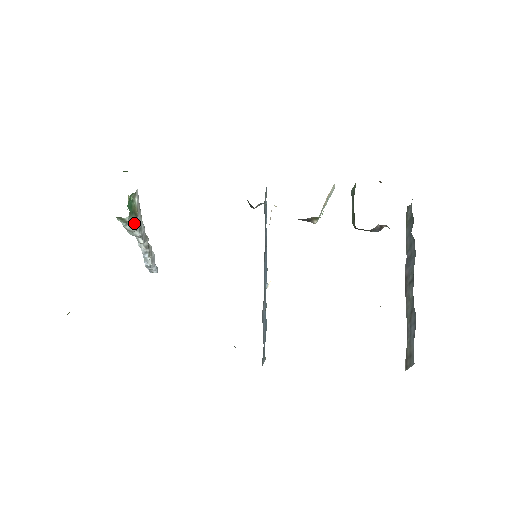
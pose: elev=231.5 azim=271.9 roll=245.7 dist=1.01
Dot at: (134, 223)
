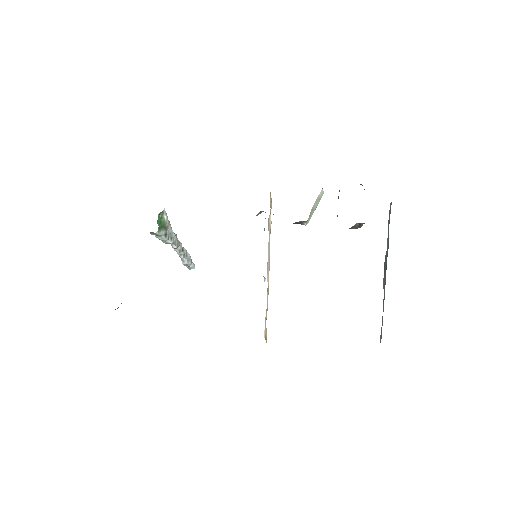
Dot at: (165, 235)
